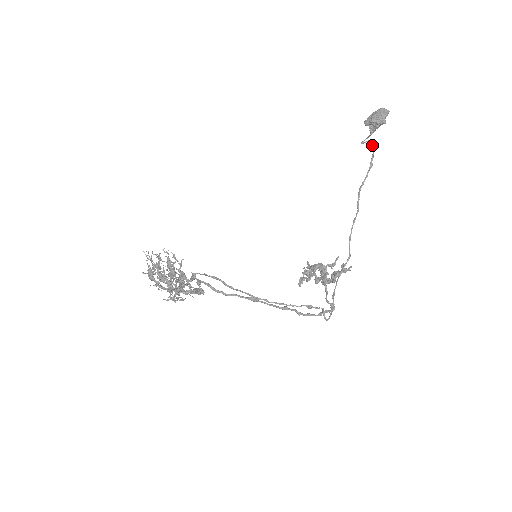
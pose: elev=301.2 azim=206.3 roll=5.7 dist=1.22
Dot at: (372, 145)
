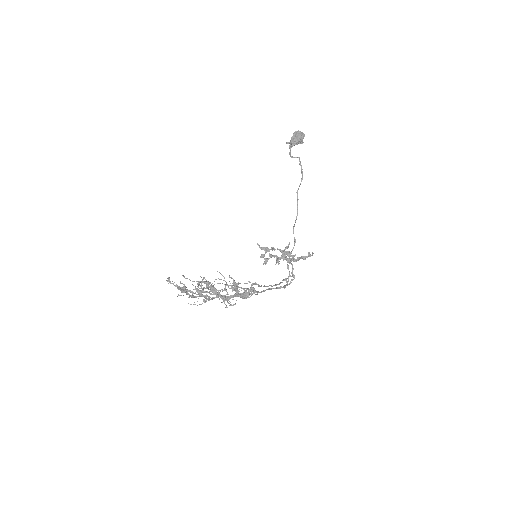
Dot at: (299, 161)
